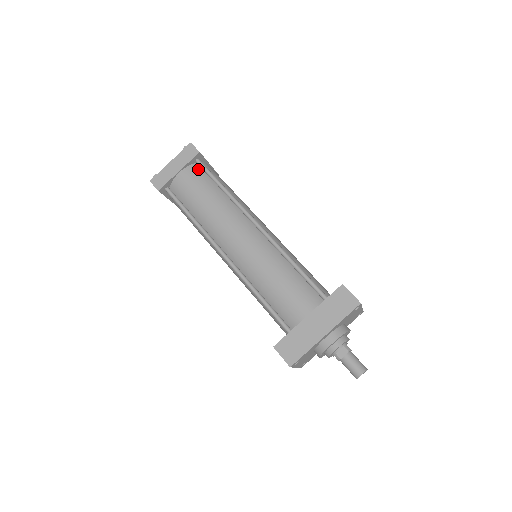
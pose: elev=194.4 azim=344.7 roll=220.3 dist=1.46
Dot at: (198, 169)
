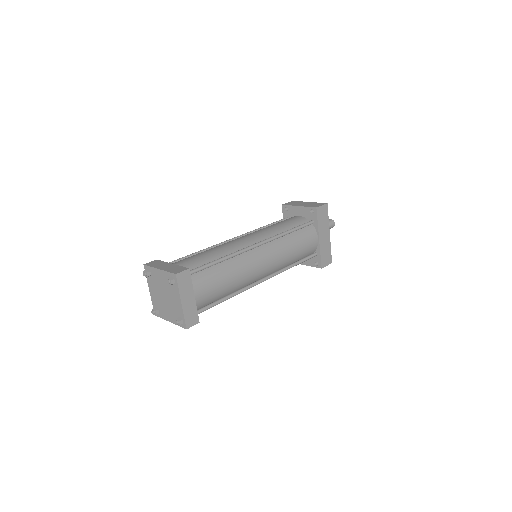
Dot at: (195, 277)
